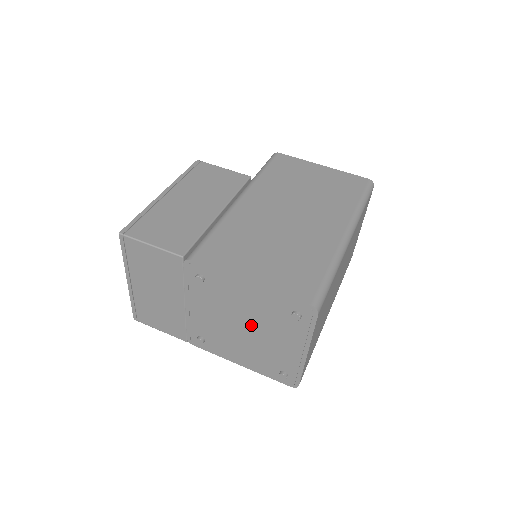
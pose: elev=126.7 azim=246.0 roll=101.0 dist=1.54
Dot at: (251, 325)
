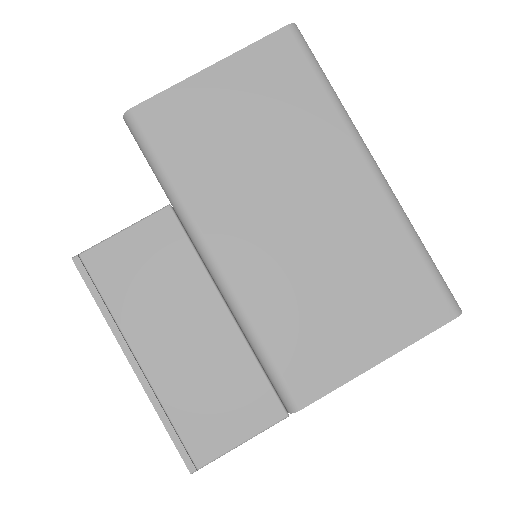
Dot at: occluded
